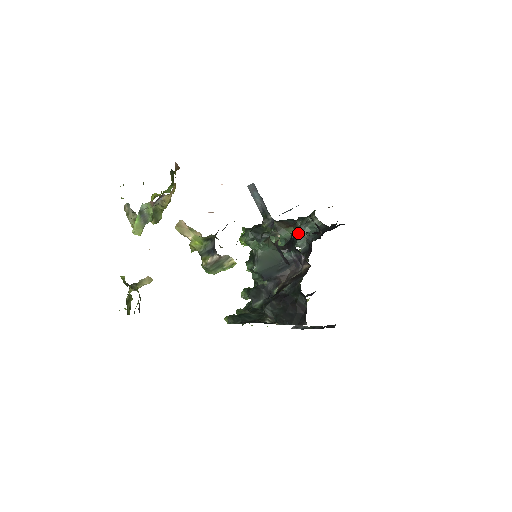
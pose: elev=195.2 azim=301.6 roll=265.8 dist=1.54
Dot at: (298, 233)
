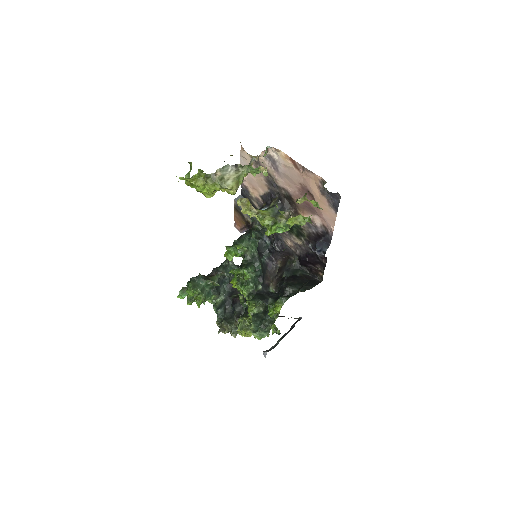
Dot at: (218, 281)
